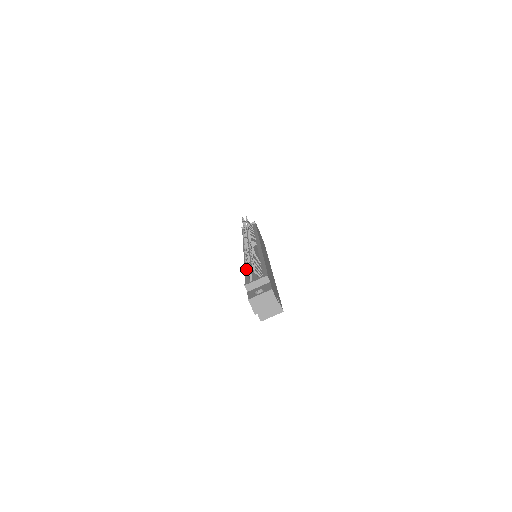
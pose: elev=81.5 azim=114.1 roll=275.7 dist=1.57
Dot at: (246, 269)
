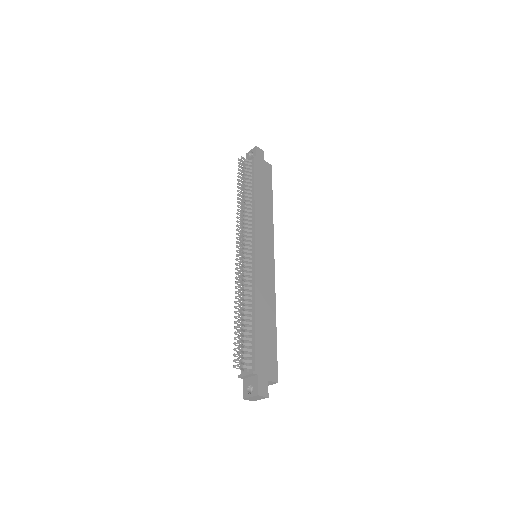
Dot at: occluded
